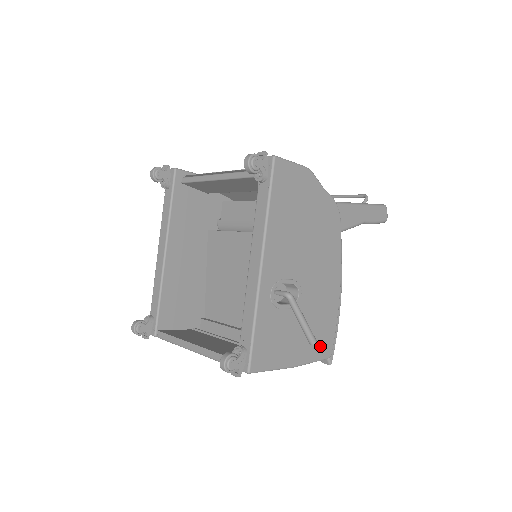
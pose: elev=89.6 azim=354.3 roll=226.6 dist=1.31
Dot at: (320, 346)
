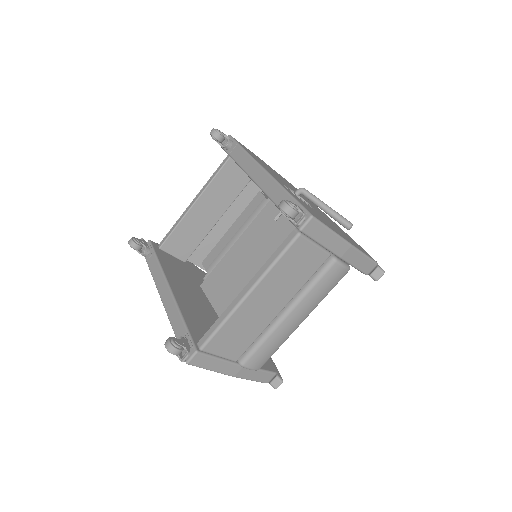
Dot at: occluded
